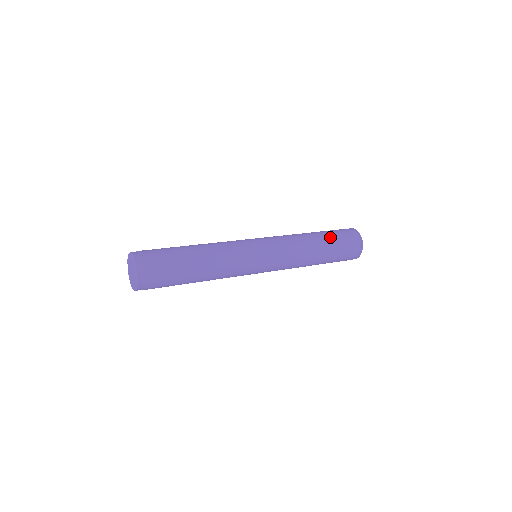
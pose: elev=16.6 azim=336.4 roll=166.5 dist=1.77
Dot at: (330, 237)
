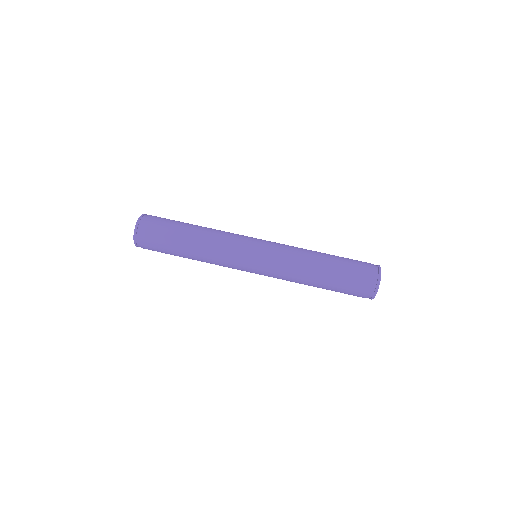
Dot at: (339, 265)
